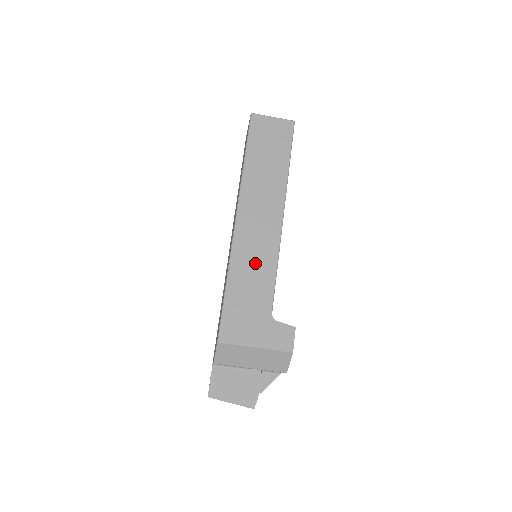
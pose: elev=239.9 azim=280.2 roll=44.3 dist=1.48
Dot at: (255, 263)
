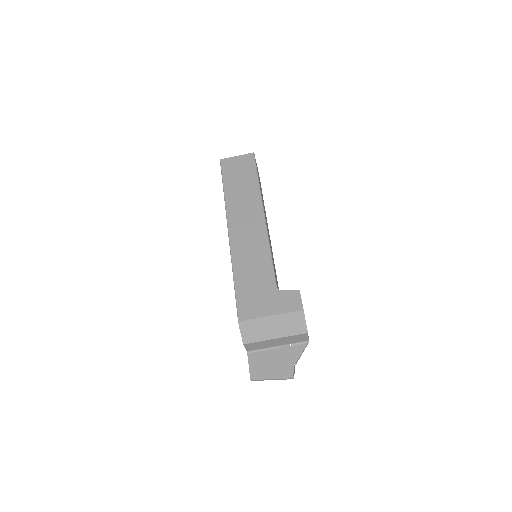
Dot at: (252, 255)
